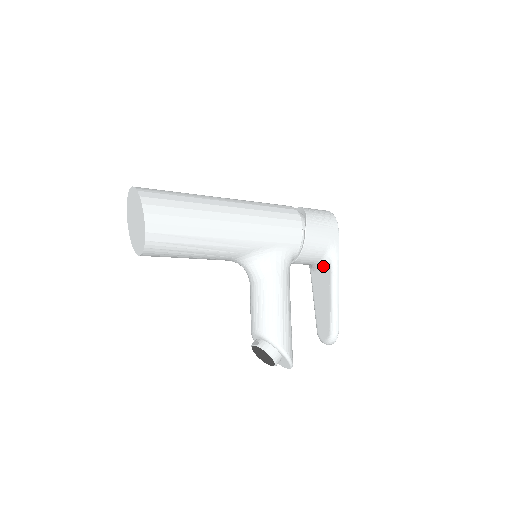
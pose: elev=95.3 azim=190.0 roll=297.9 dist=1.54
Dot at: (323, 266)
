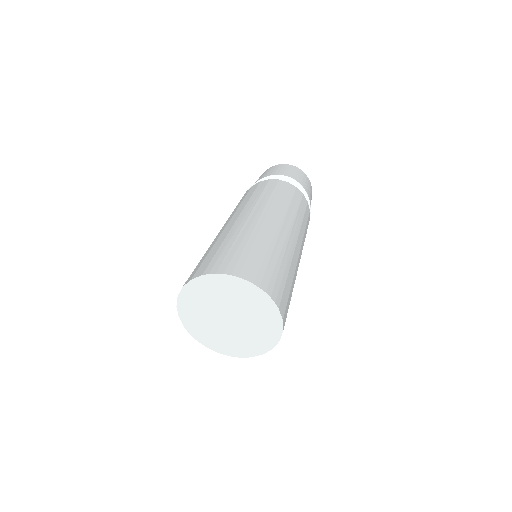
Dot at: occluded
